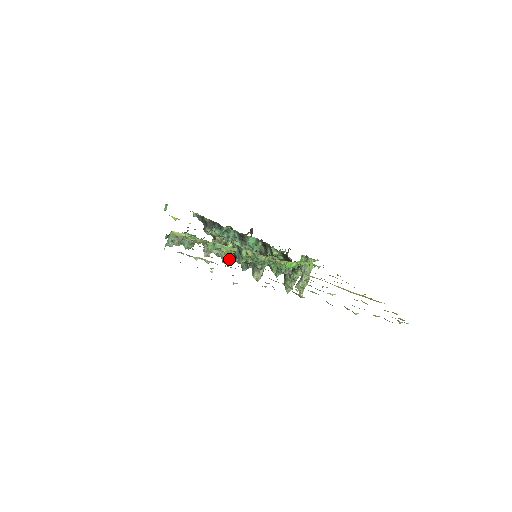
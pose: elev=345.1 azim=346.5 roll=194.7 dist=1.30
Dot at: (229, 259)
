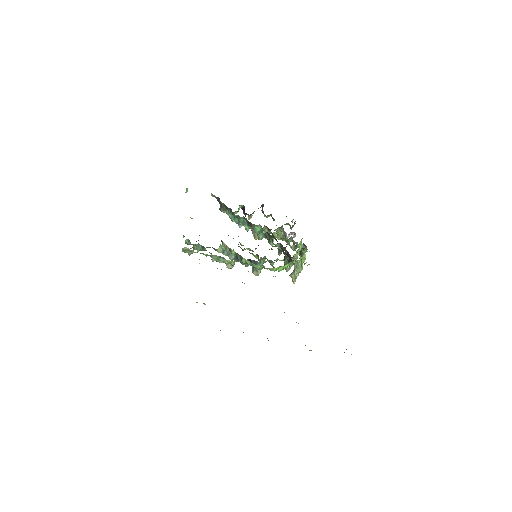
Dot at: (231, 266)
